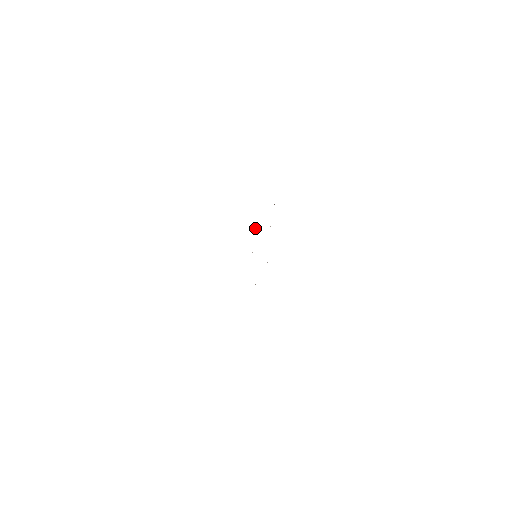
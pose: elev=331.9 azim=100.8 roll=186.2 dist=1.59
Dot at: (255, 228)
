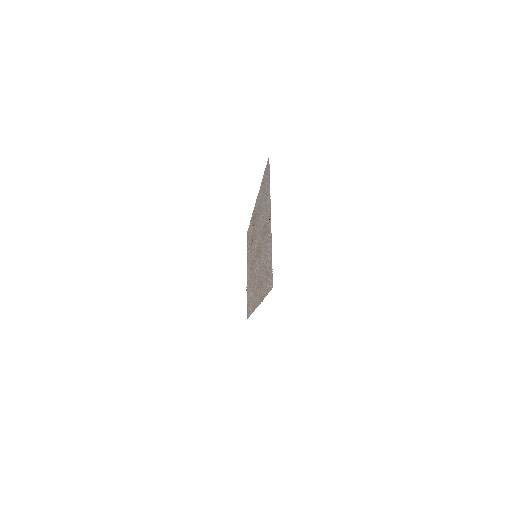
Dot at: (255, 227)
